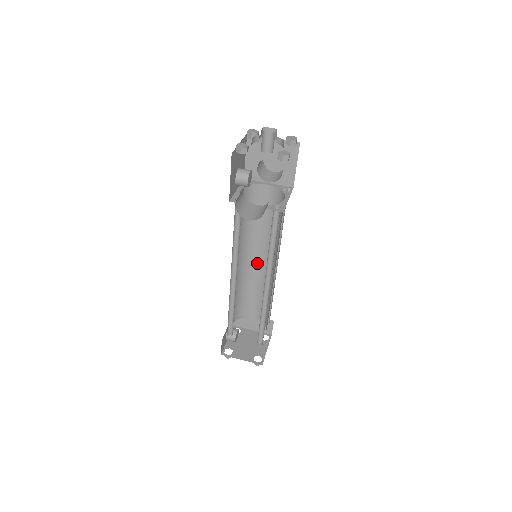
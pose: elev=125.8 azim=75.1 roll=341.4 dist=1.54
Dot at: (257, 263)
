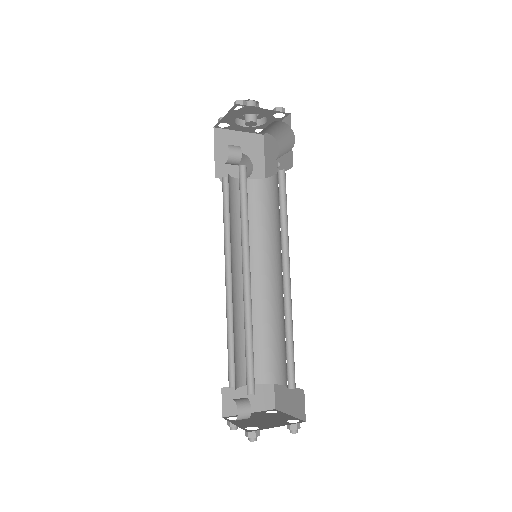
Dot at: occluded
